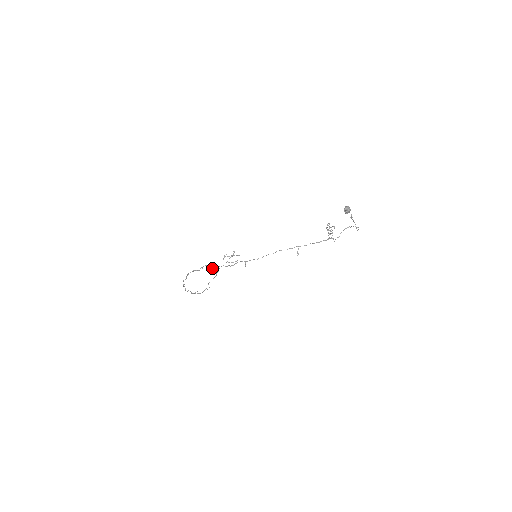
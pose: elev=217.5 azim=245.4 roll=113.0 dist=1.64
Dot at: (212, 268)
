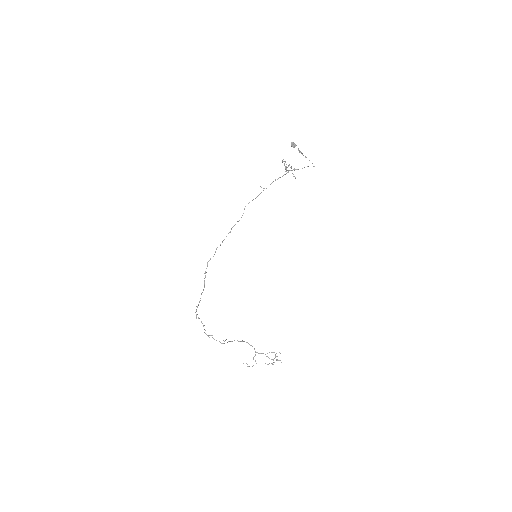
Dot at: occluded
